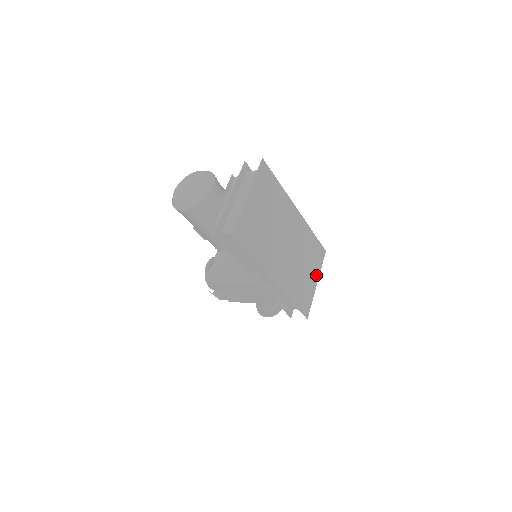
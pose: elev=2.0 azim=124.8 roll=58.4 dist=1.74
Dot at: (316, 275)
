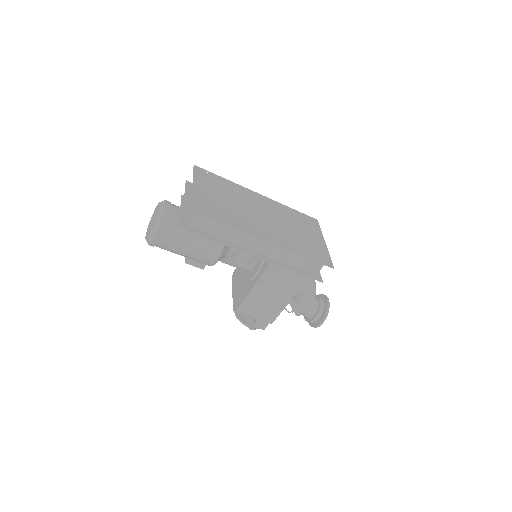
Dot at: (319, 237)
